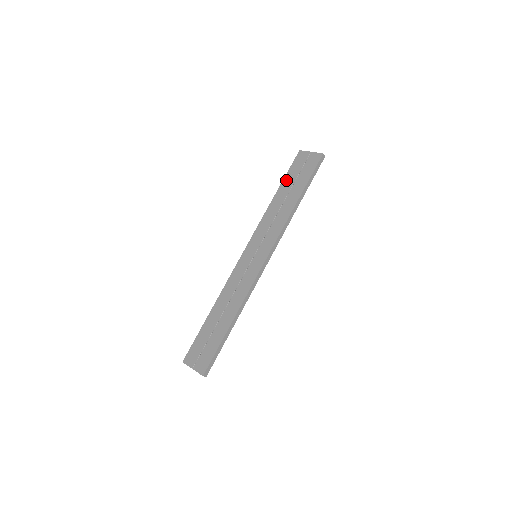
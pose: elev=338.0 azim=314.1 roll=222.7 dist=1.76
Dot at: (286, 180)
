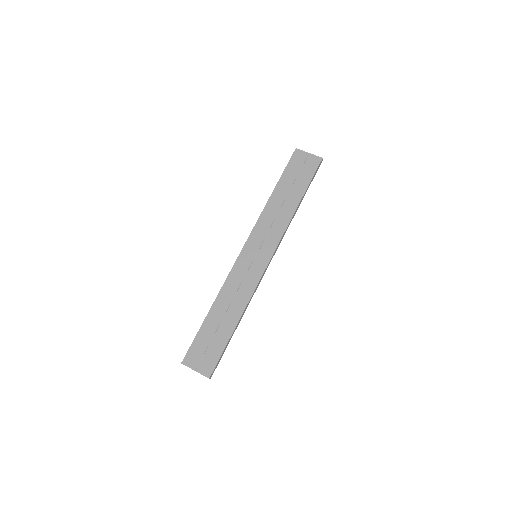
Dot at: (284, 179)
